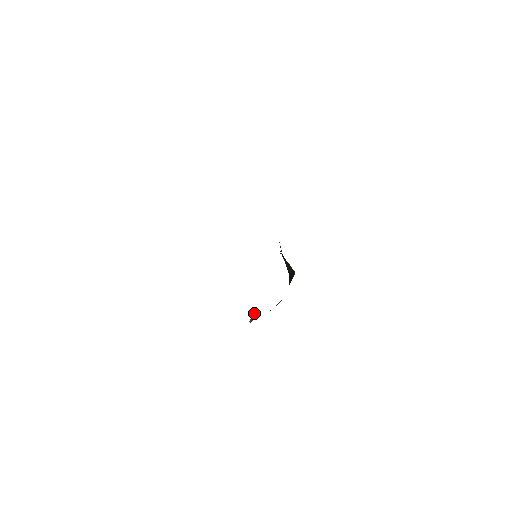
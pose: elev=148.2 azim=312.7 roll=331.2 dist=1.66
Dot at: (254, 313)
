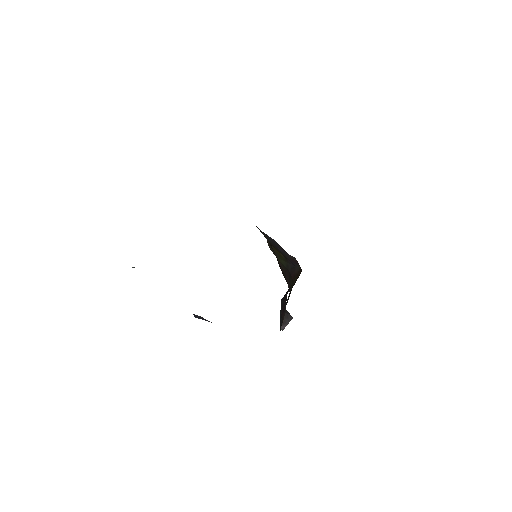
Dot at: (286, 317)
